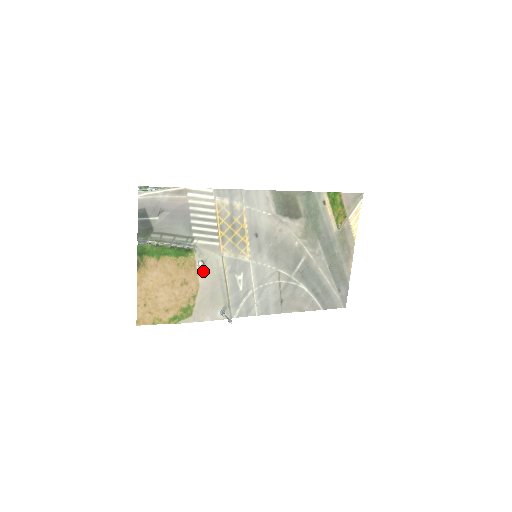
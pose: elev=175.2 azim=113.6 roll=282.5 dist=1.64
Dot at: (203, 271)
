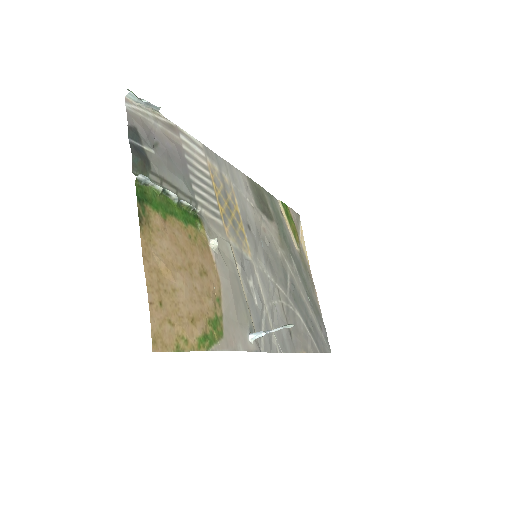
Dot at: (218, 258)
